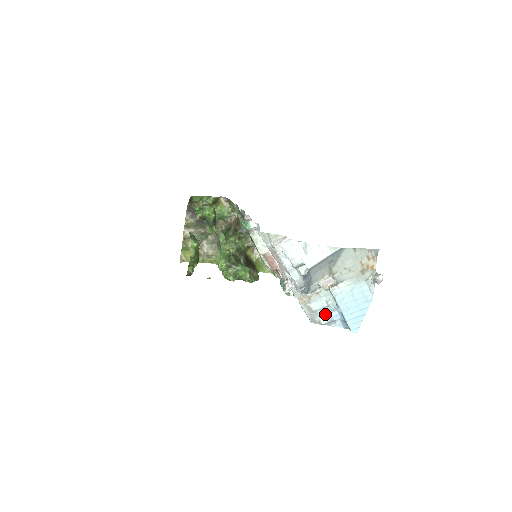
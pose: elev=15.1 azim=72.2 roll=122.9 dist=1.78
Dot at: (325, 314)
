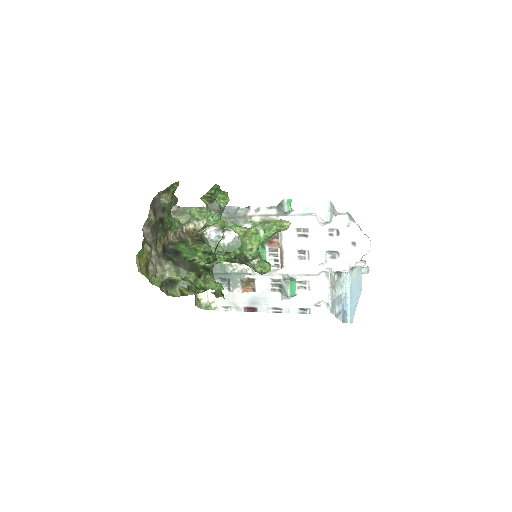
Dot at: (338, 304)
